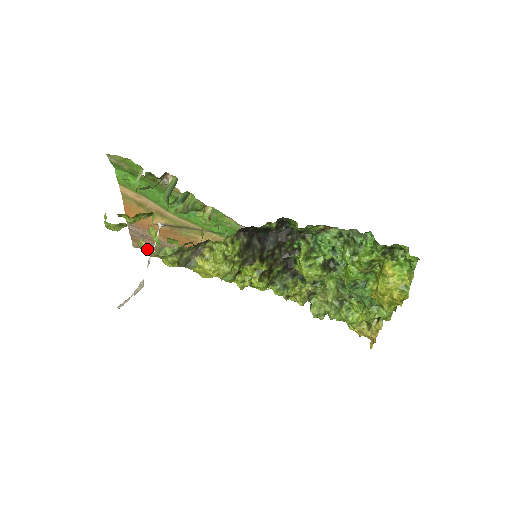
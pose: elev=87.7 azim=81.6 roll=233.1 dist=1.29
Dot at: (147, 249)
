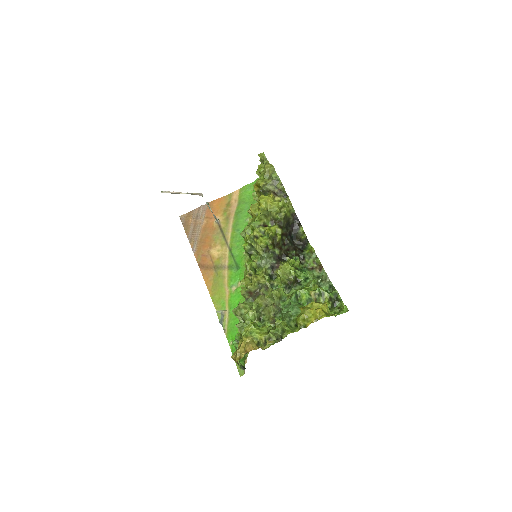
Dot at: (270, 165)
